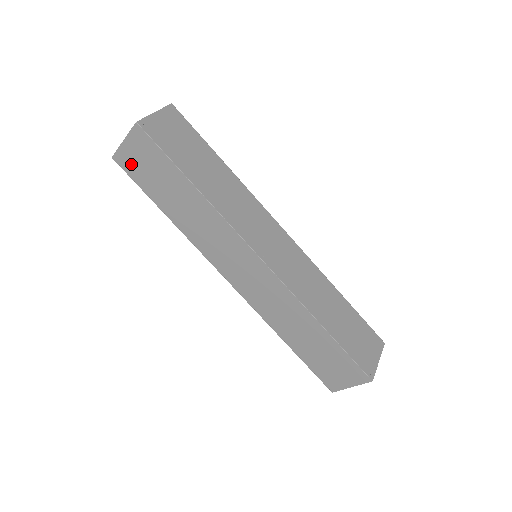
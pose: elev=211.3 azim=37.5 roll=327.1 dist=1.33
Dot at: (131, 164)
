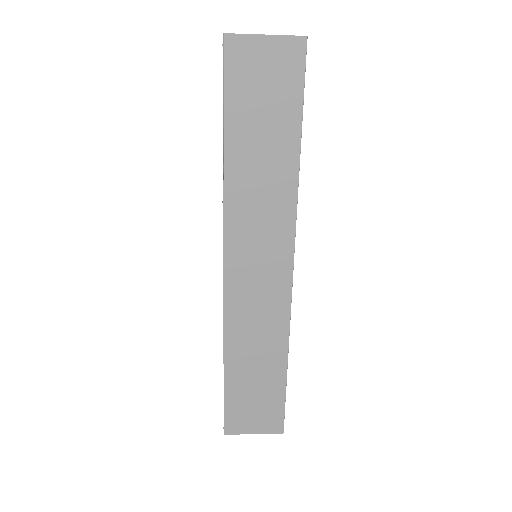
Dot at: (244, 64)
